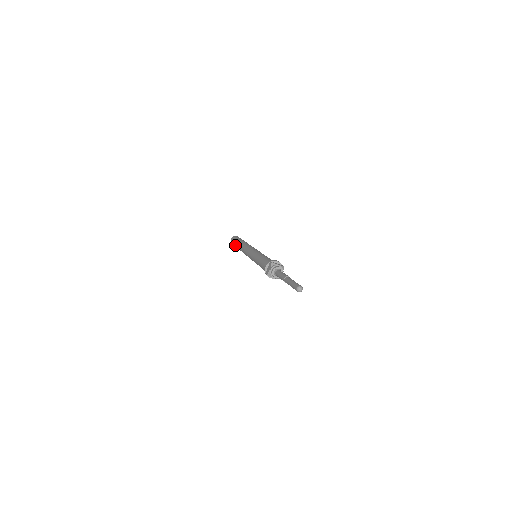
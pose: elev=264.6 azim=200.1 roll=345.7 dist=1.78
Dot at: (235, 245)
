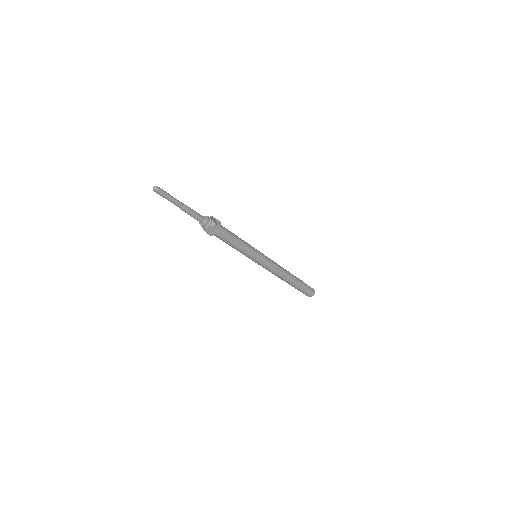
Dot at: occluded
